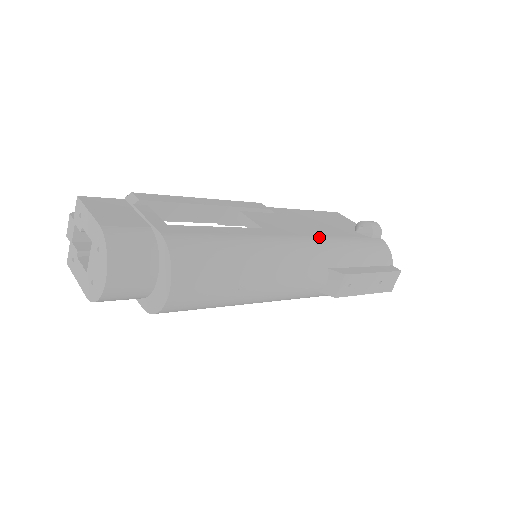
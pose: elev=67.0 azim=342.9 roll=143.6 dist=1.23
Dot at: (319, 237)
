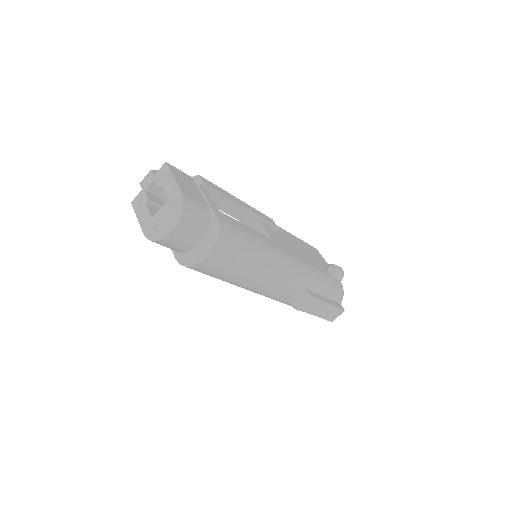
Dot at: (304, 263)
